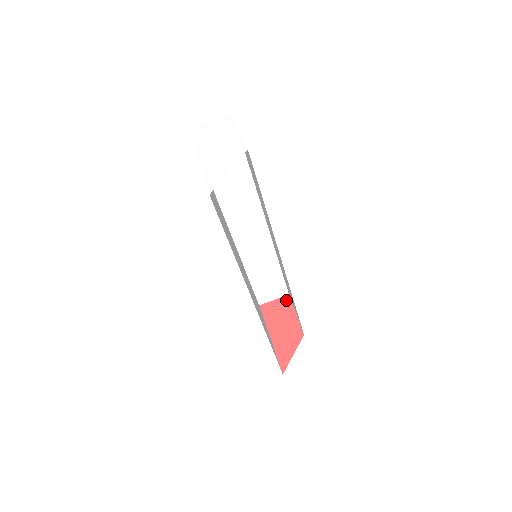
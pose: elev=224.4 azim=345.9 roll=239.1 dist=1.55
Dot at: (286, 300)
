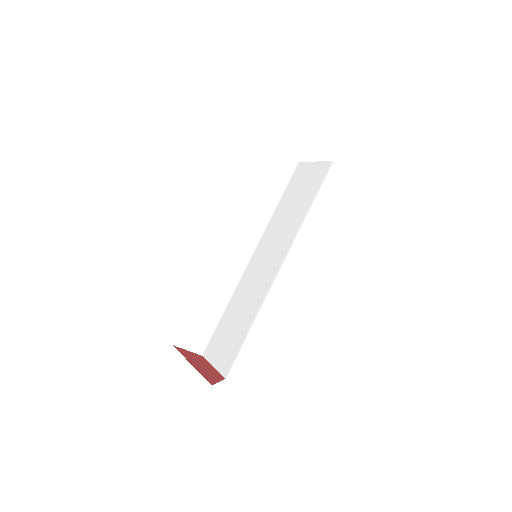
Dot at: (200, 356)
